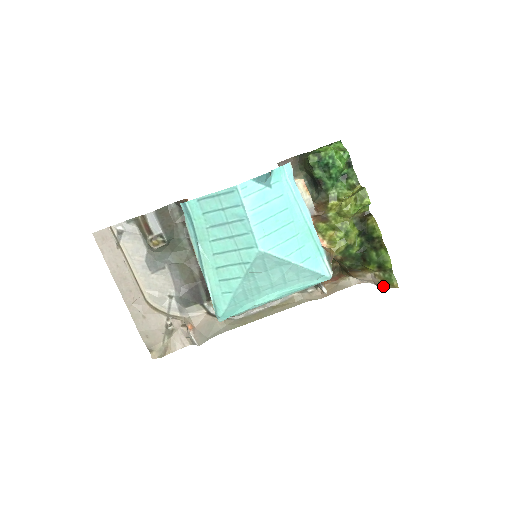
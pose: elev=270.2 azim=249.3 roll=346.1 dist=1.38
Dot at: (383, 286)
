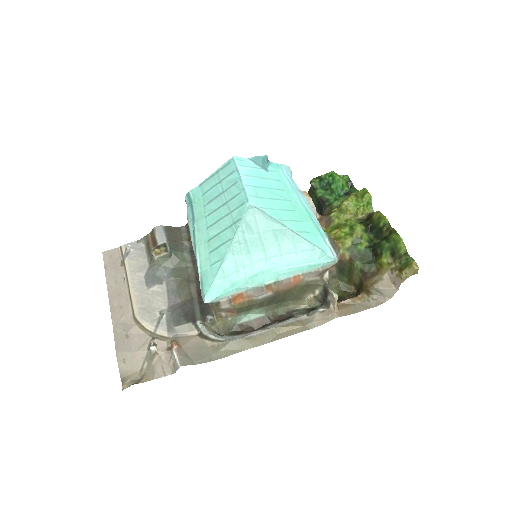
Dot at: (402, 276)
